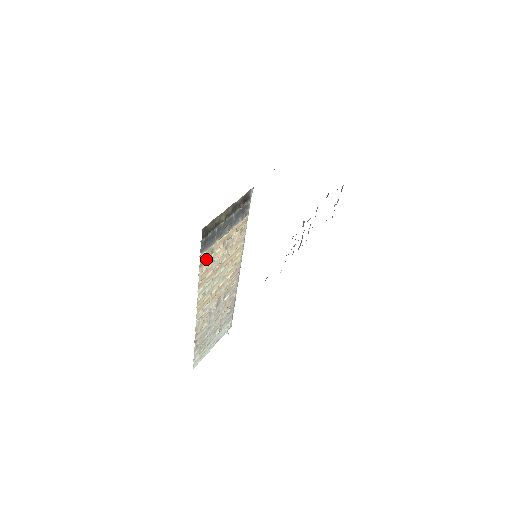
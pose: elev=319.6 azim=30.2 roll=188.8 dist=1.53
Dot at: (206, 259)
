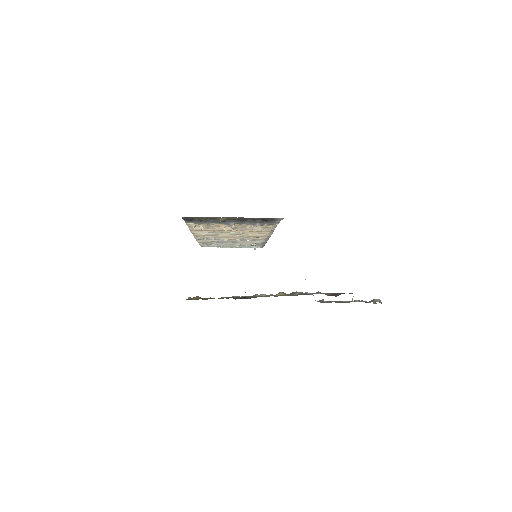
Dot at: (197, 225)
